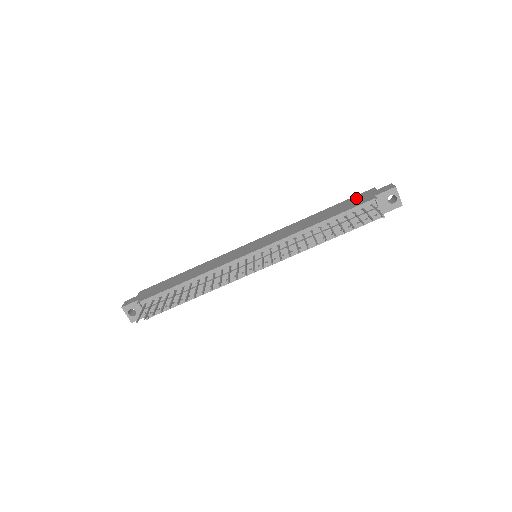
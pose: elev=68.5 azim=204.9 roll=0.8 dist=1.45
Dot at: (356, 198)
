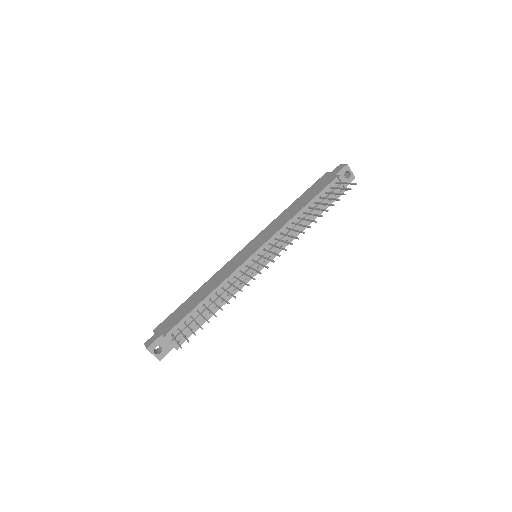
Dot at: (318, 183)
